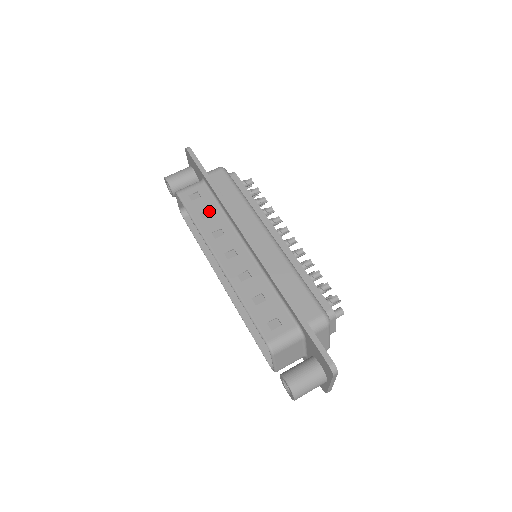
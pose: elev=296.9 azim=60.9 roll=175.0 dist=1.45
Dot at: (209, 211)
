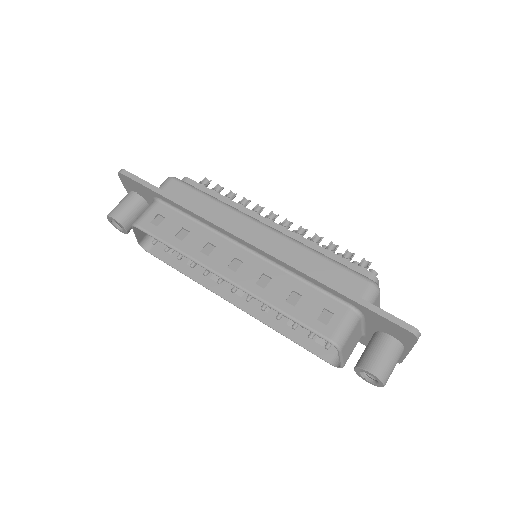
Dot at: (183, 229)
